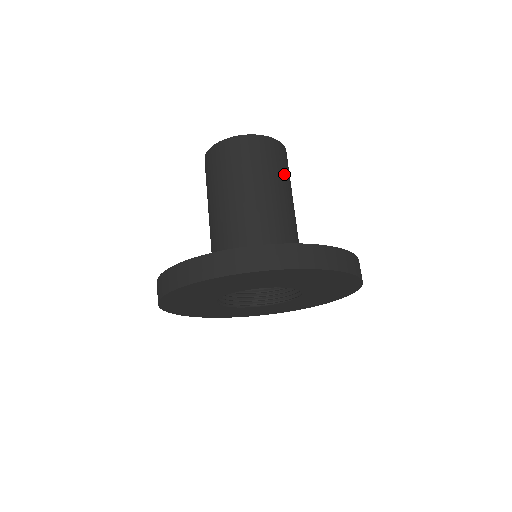
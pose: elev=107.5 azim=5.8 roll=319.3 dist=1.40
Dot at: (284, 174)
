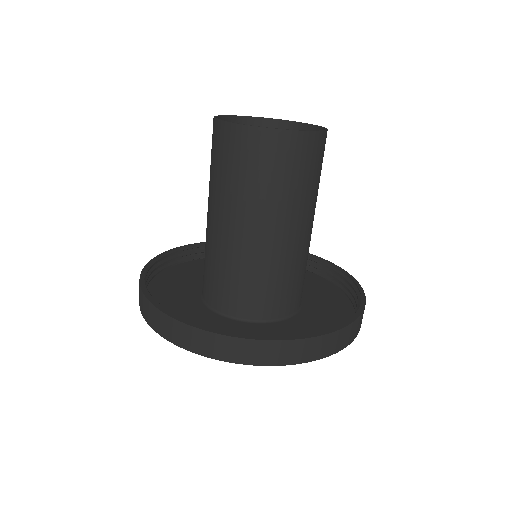
Dot at: occluded
